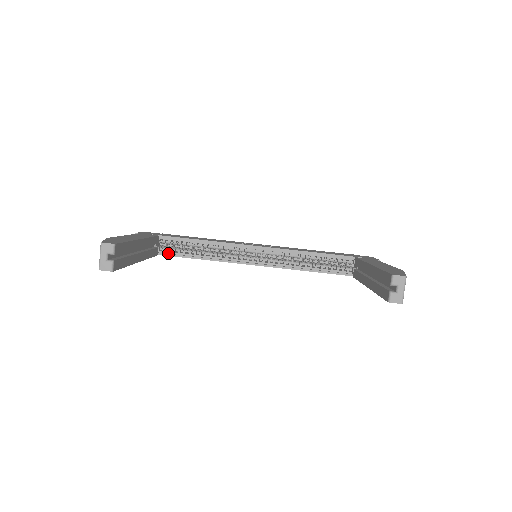
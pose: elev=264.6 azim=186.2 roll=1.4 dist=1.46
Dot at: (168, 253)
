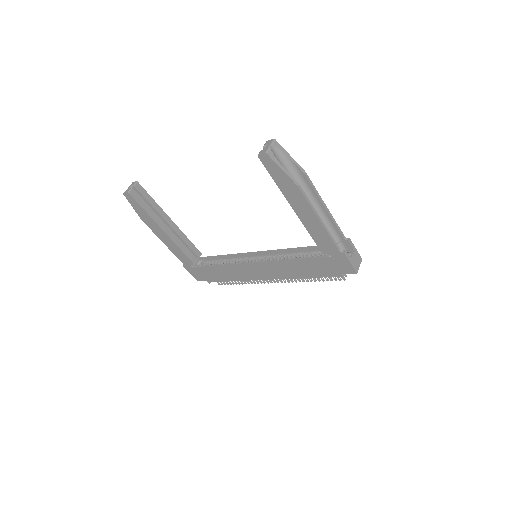
Dot at: (204, 267)
